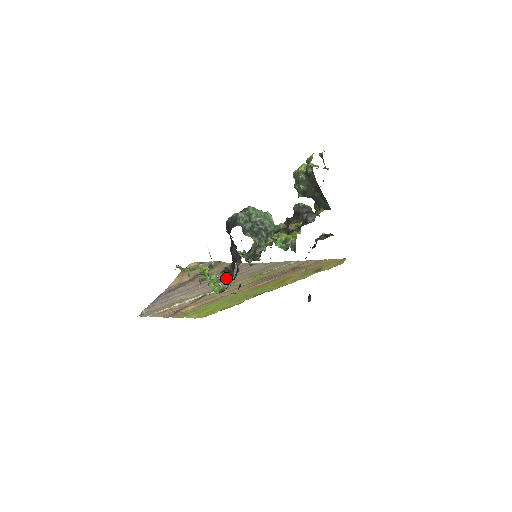
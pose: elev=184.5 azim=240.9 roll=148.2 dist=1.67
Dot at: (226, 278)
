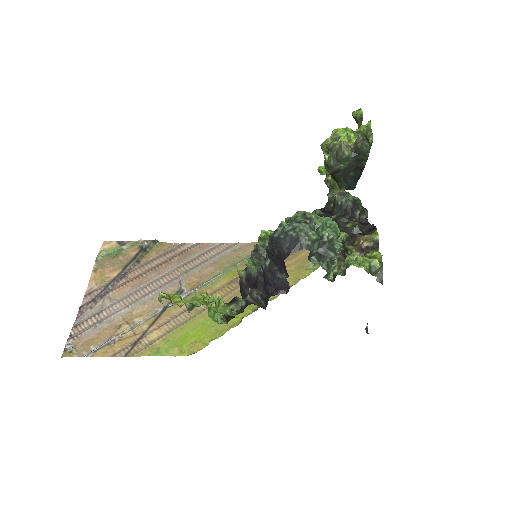
Dot at: (181, 272)
